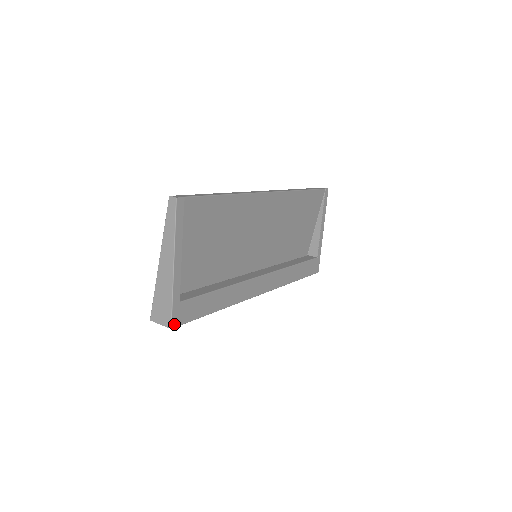
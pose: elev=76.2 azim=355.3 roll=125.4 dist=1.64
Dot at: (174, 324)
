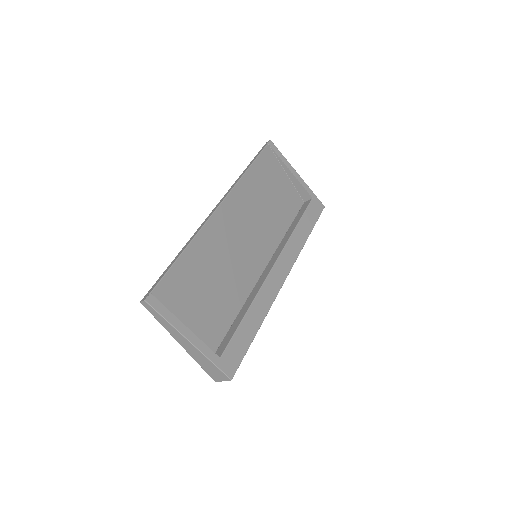
Dot at: (231, 375)
